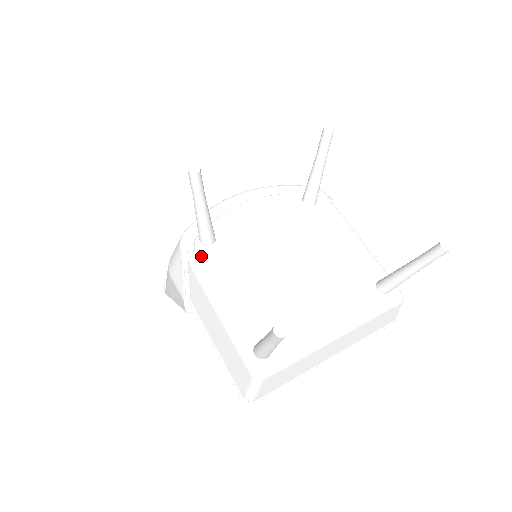
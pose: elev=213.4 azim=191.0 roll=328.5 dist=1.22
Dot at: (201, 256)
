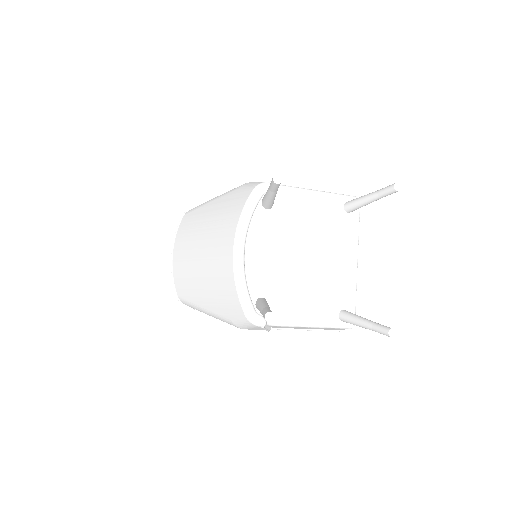
Dot at: occluded
